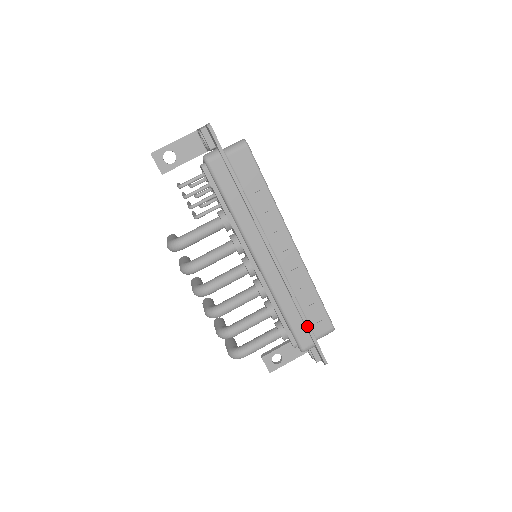
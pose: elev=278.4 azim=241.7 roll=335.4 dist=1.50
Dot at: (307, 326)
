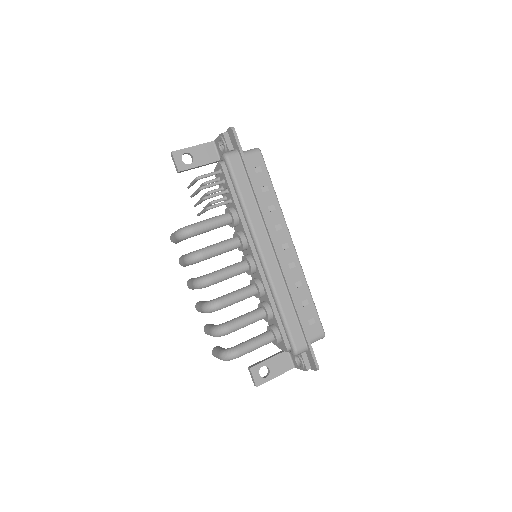
Dot at: (302, 325)
